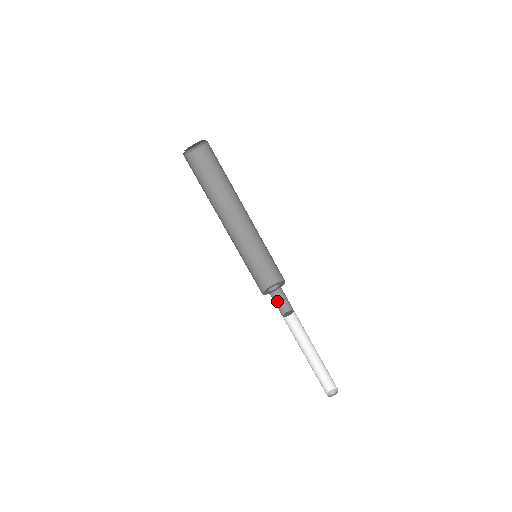
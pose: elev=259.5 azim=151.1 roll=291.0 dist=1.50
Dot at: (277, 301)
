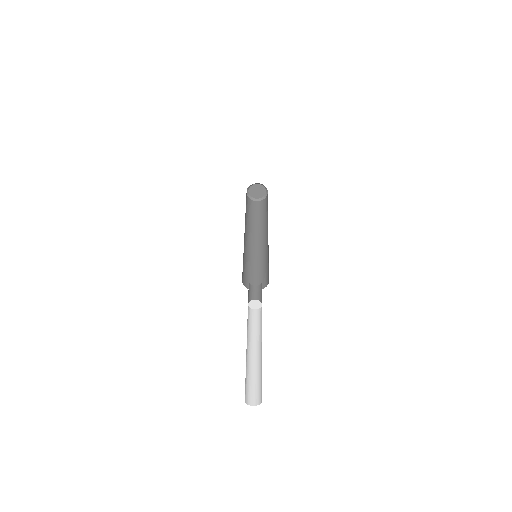
Dot at: (248, 292)
